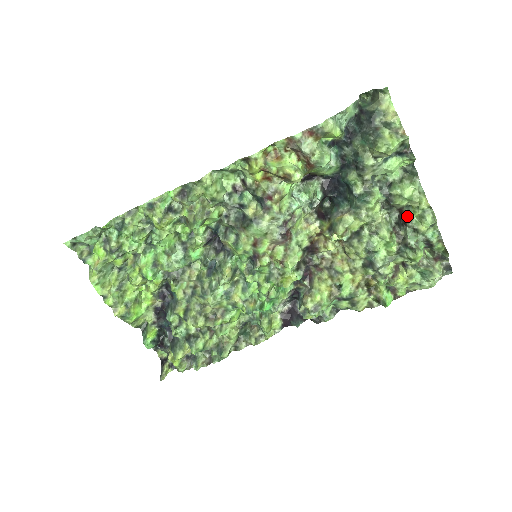
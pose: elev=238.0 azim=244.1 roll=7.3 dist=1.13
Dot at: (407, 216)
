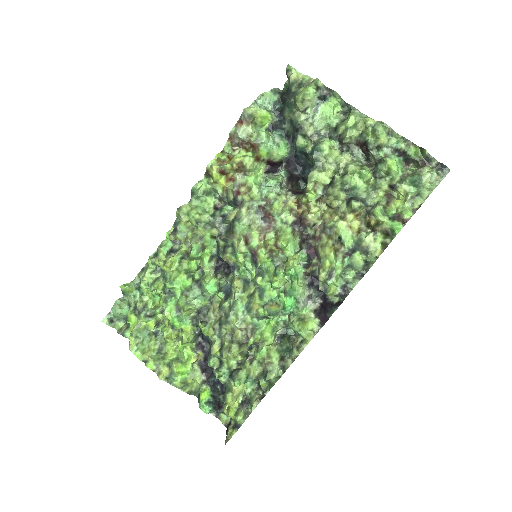
Dot at: (365, 143)
